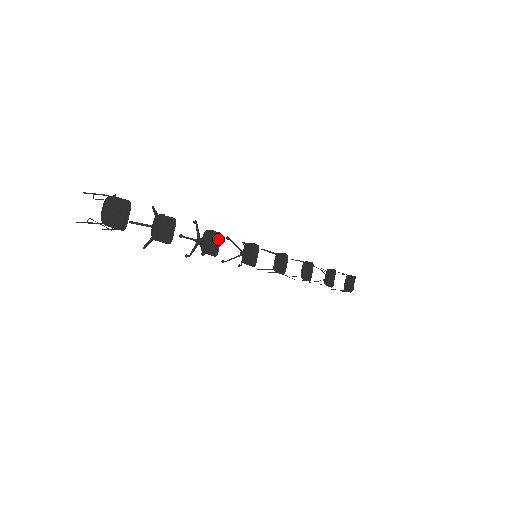
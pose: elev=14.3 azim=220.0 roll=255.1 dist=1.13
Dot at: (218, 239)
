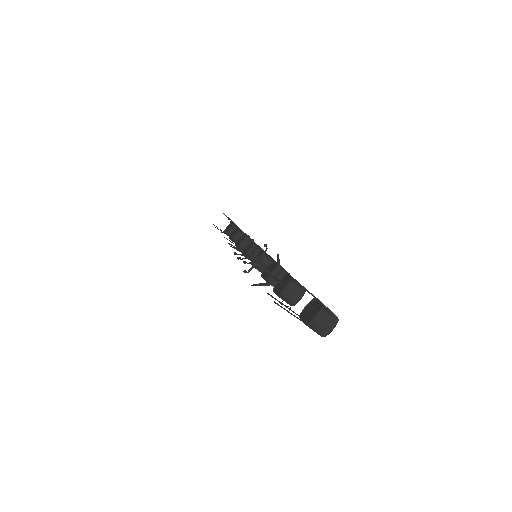
Dot at: (270, 264)
